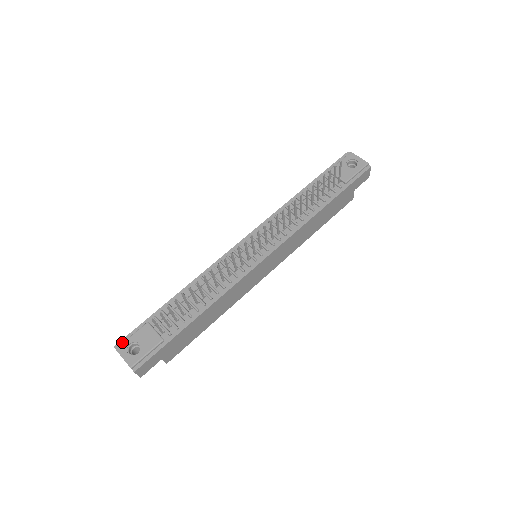
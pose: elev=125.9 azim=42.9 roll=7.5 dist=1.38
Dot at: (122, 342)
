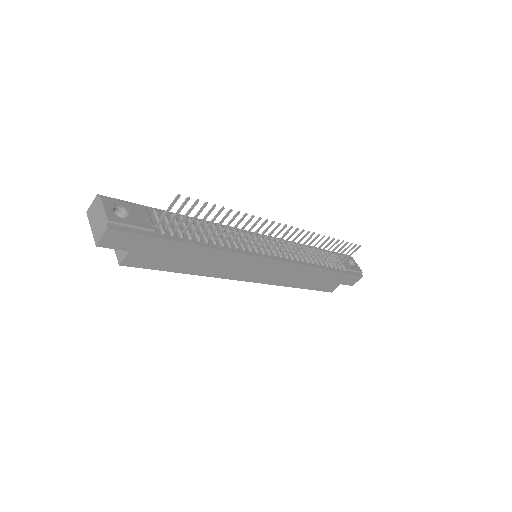
Dot at: (109, 198)
